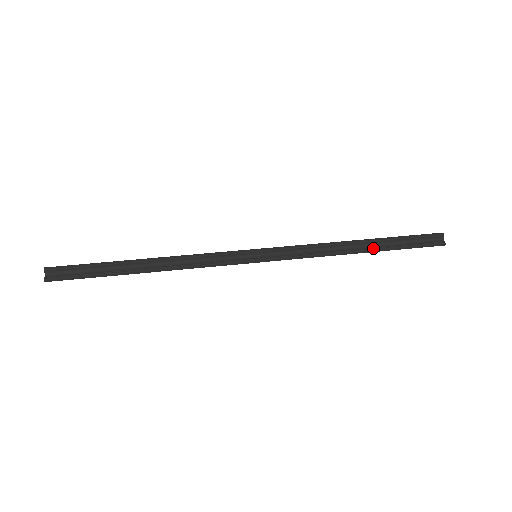
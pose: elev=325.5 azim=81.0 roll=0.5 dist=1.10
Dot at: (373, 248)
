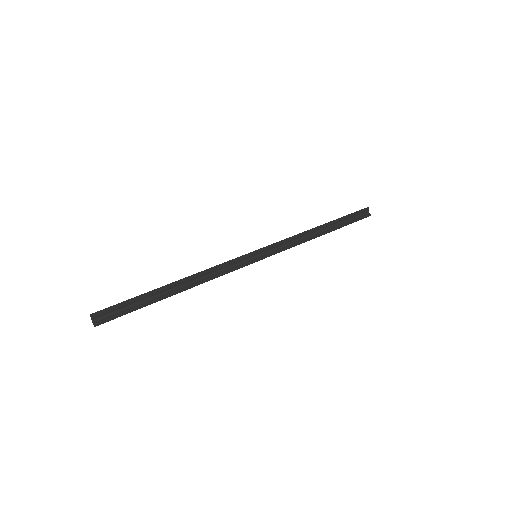
Dot at: (330, 229)
